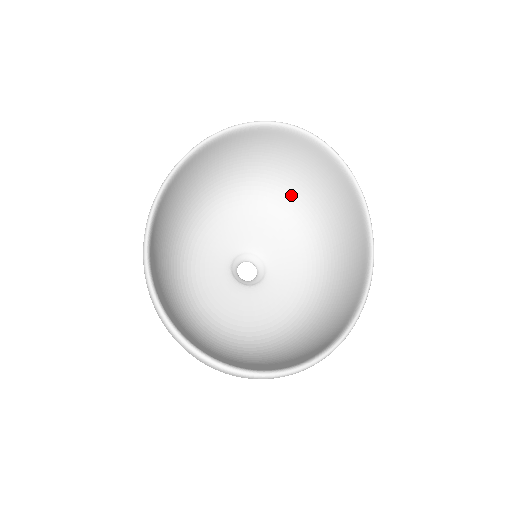
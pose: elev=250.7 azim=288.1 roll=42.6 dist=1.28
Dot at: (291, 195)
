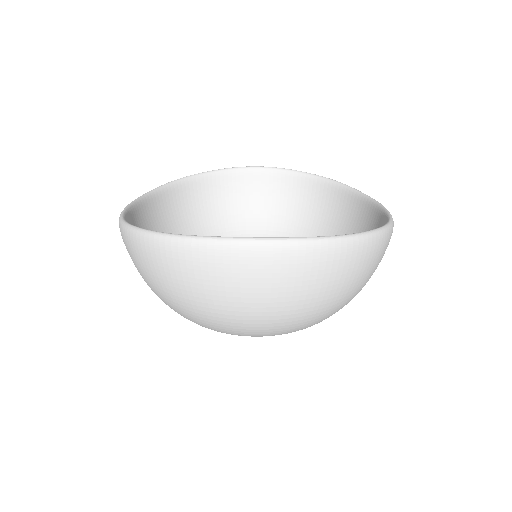
Dot at: occluded
